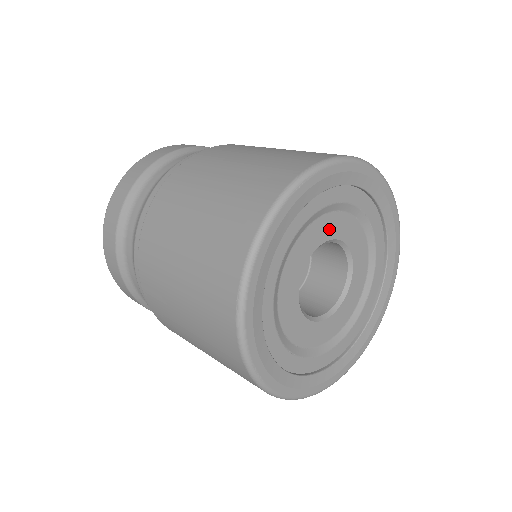
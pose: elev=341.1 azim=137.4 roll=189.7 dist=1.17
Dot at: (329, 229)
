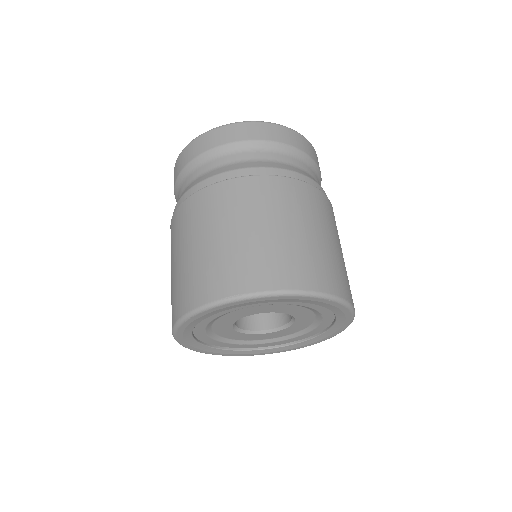
Dot at: (246, 313)
